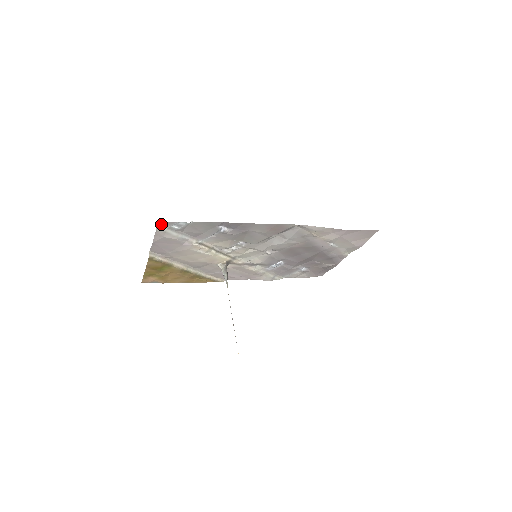
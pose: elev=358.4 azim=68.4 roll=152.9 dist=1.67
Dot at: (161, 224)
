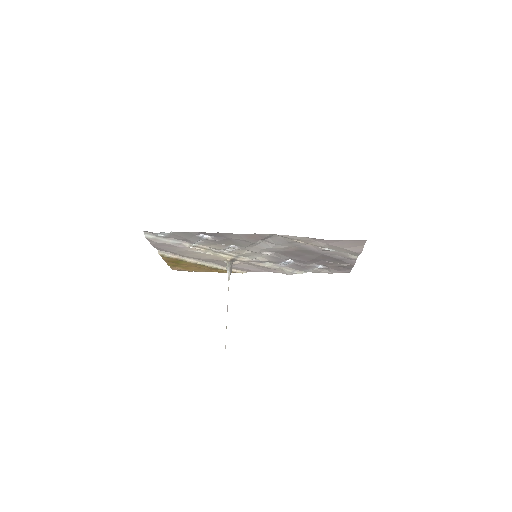
Dot at: (148, 233)
